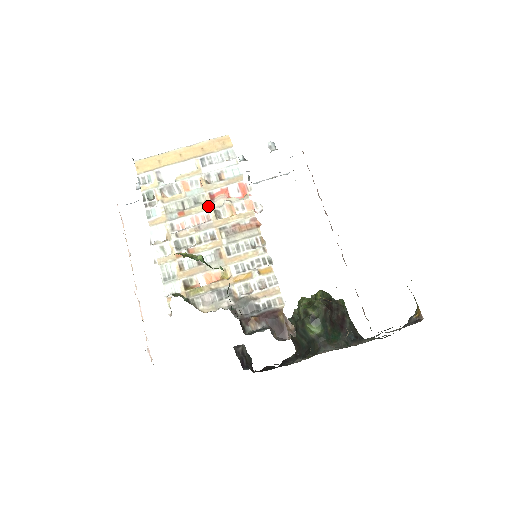
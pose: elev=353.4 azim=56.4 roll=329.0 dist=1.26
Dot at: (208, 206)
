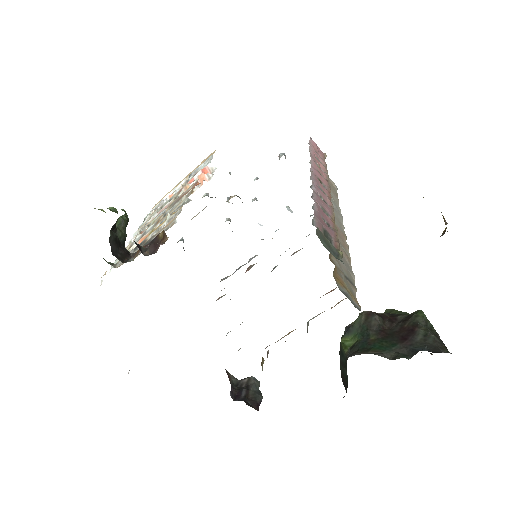
Dot at: (174, 198)
